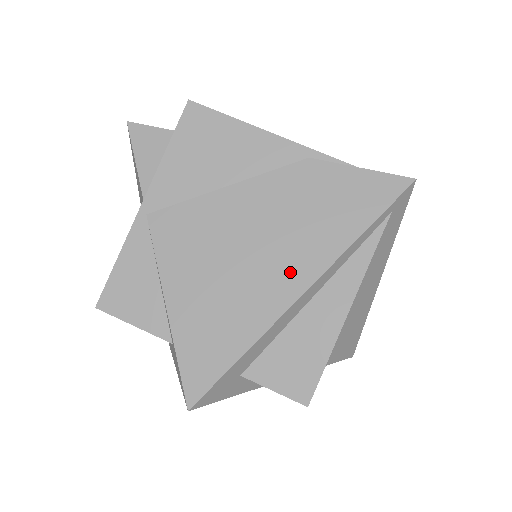
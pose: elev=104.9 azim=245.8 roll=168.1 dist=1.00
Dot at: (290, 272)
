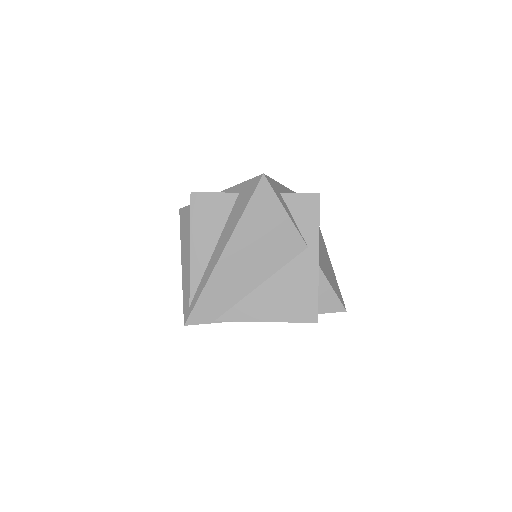
Dot at: occluded
